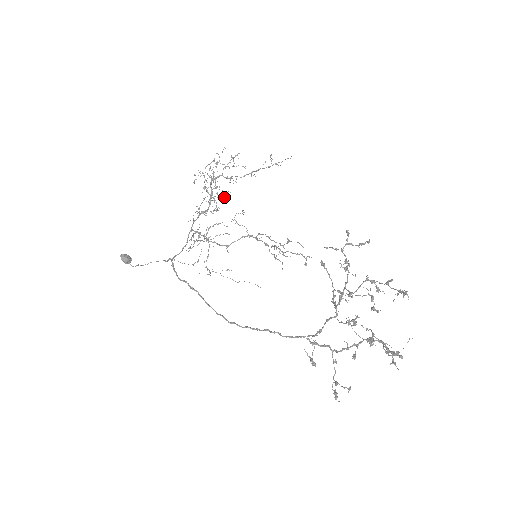
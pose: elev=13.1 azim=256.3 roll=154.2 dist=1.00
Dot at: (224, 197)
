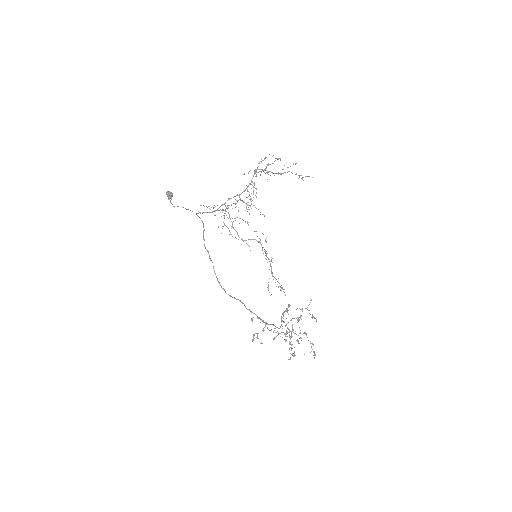
Dot at: (256, 192)
